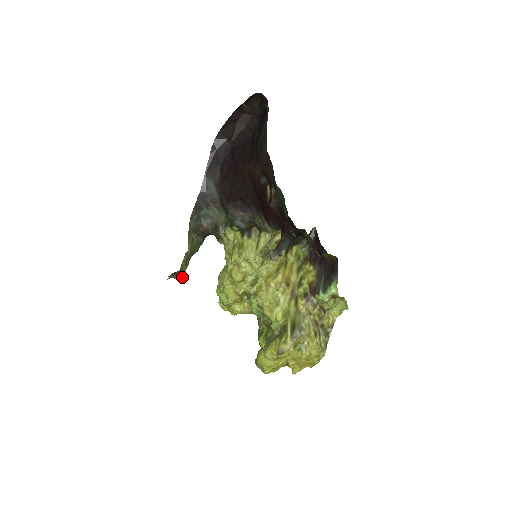
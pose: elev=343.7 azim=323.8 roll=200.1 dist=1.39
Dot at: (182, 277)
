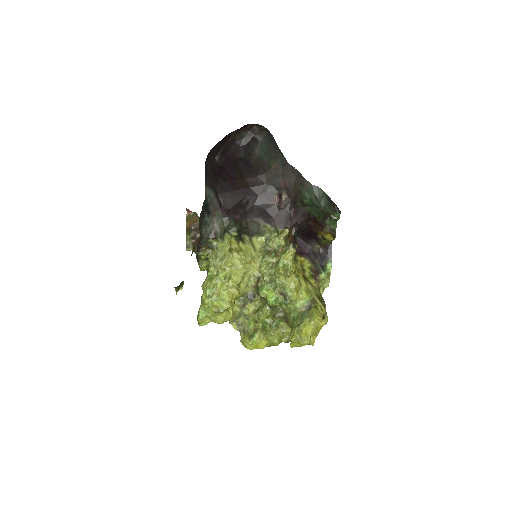
Dot at: (179, 289)
